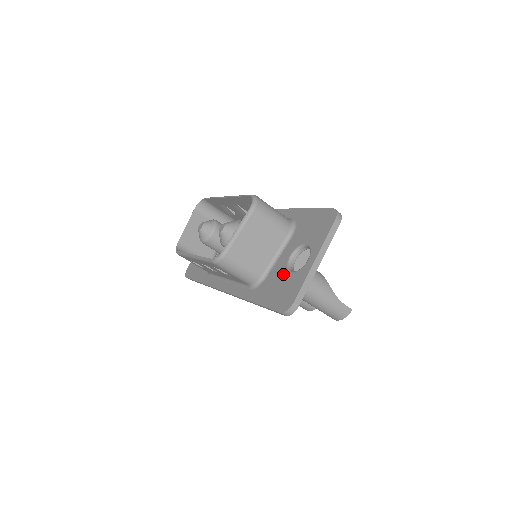
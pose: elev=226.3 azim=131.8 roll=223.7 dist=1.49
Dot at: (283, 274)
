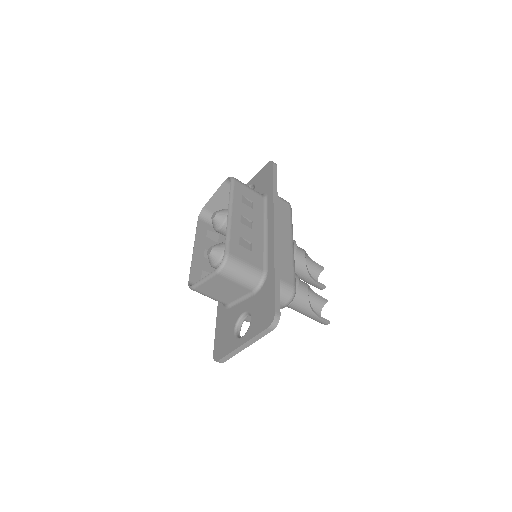
Dot at: (232, 324)
